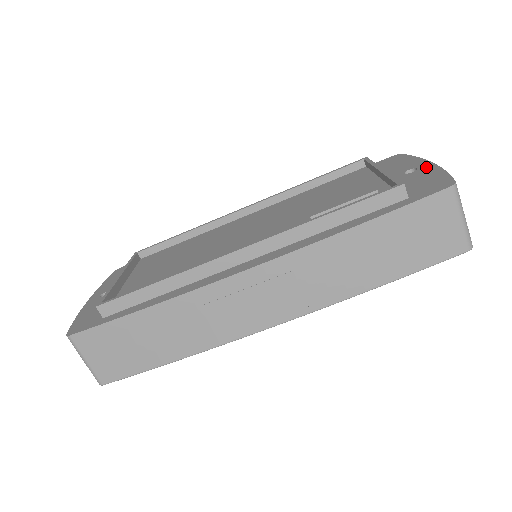
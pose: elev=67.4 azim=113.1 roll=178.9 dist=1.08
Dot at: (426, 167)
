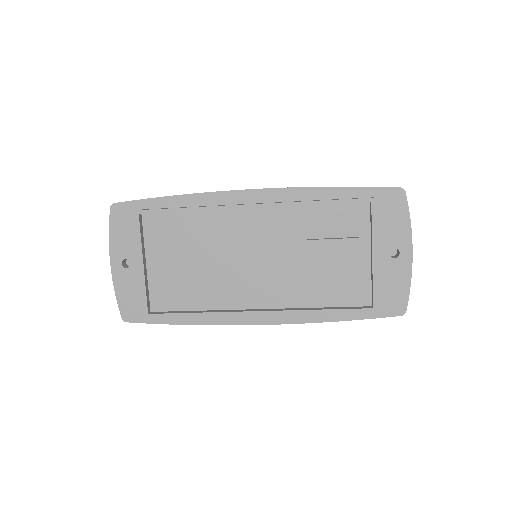
Dot at: (405, 260)
